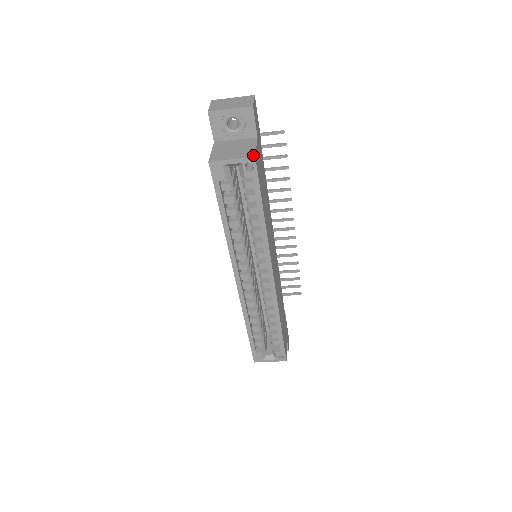
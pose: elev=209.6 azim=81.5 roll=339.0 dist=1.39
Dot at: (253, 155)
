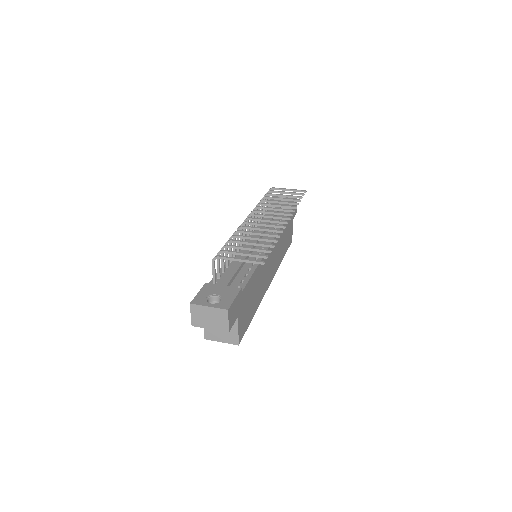
Dot at: (237, 343)
